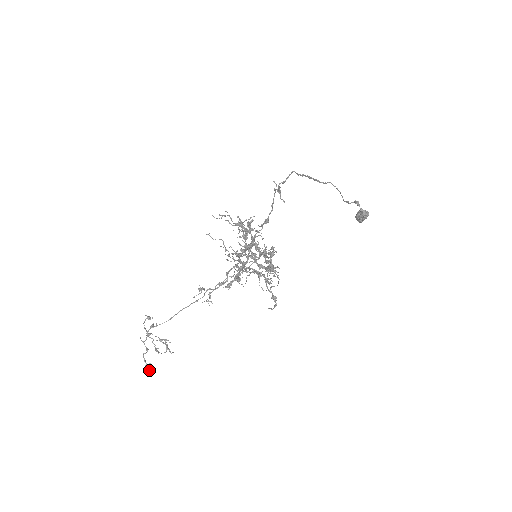
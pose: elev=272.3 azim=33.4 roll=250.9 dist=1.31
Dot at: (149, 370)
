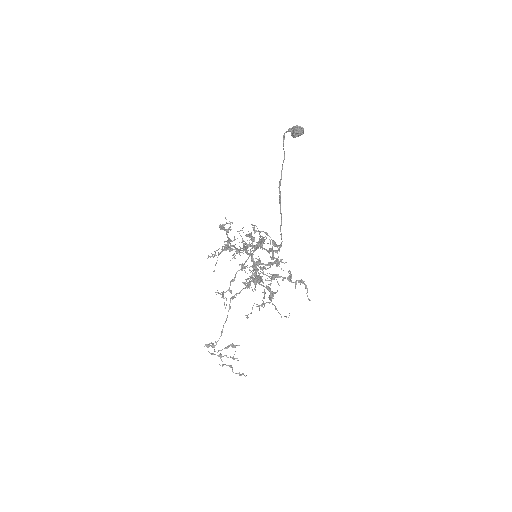
Dot at: (245, 376)
